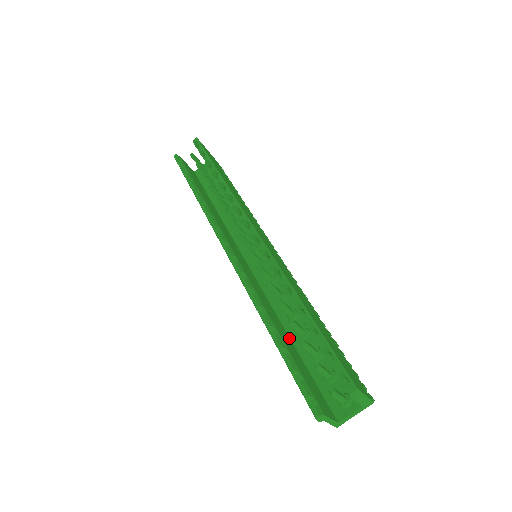
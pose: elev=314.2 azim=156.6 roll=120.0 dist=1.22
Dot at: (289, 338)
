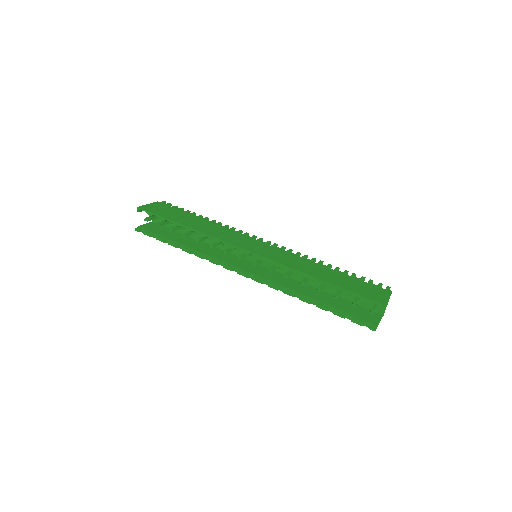
Dot at: occluded
